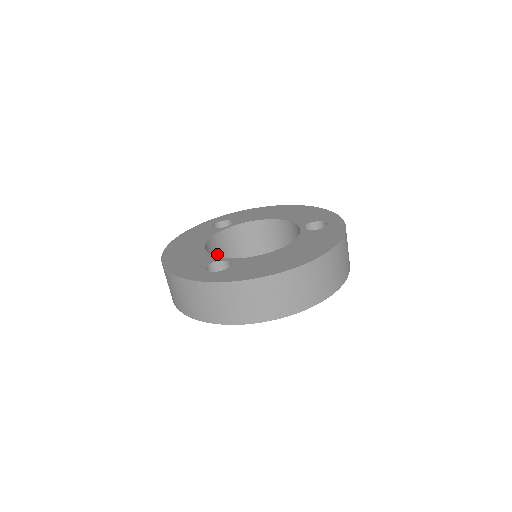
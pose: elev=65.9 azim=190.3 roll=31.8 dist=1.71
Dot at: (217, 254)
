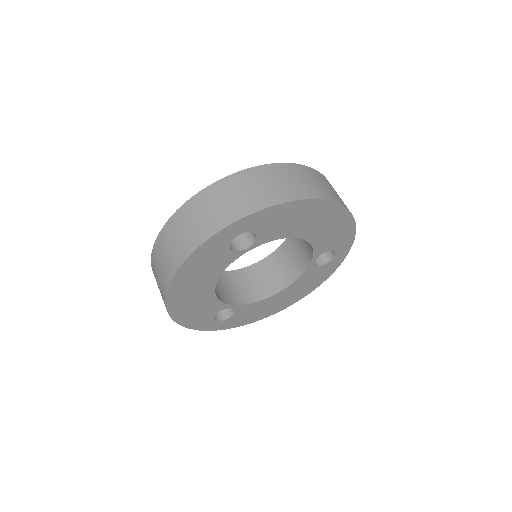
Dot at: occluded
